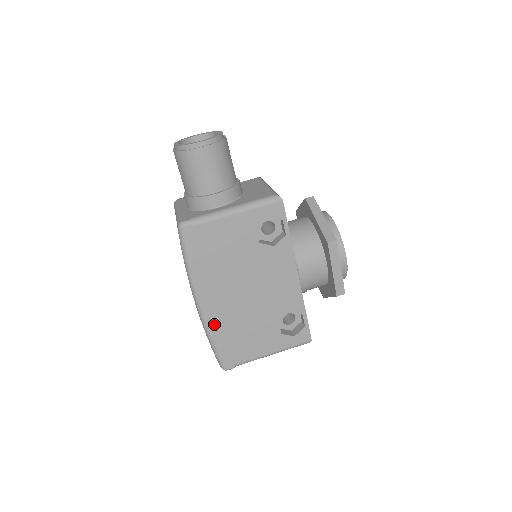
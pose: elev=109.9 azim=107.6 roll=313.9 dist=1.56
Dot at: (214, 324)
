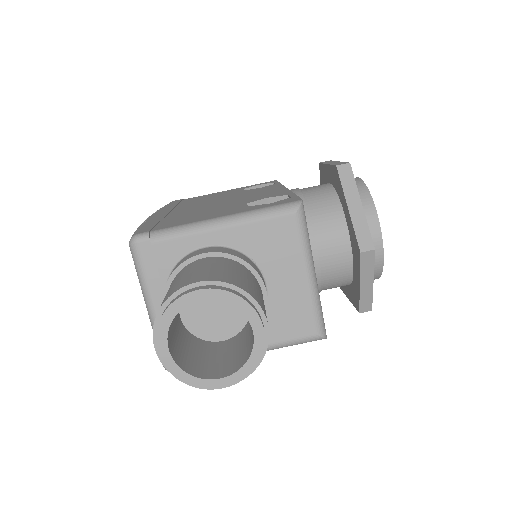
Dot at: occluded
